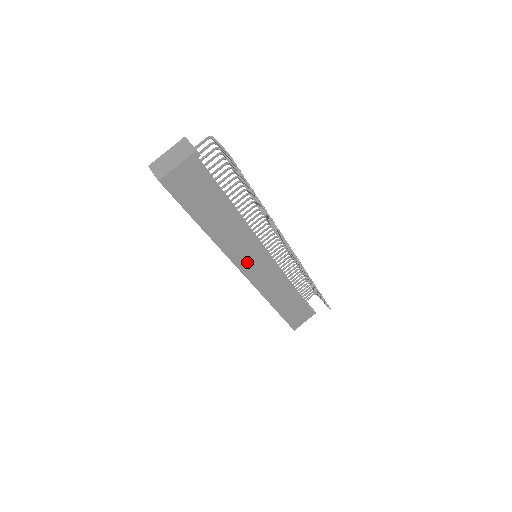
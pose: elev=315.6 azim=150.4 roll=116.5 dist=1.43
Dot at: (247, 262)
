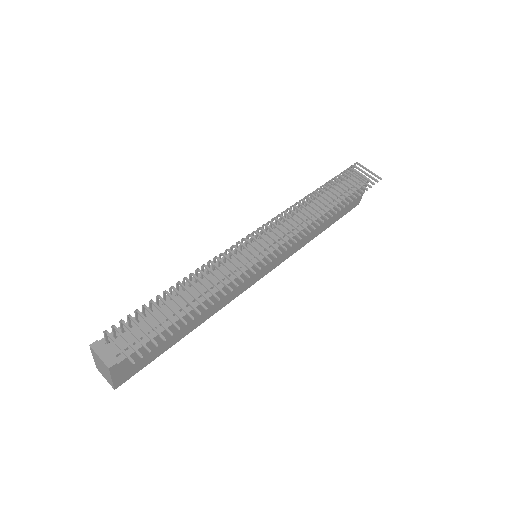
Dot at: (251, 280)
